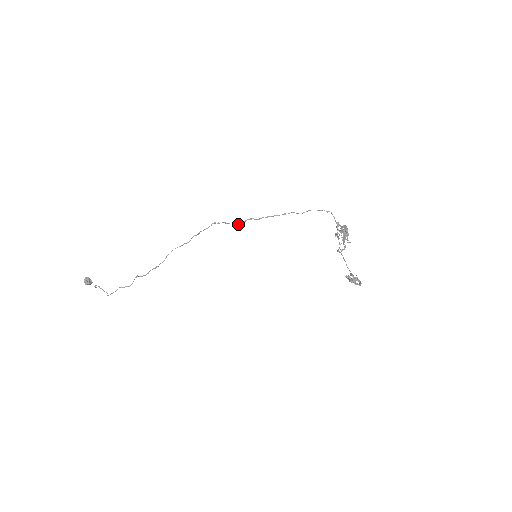
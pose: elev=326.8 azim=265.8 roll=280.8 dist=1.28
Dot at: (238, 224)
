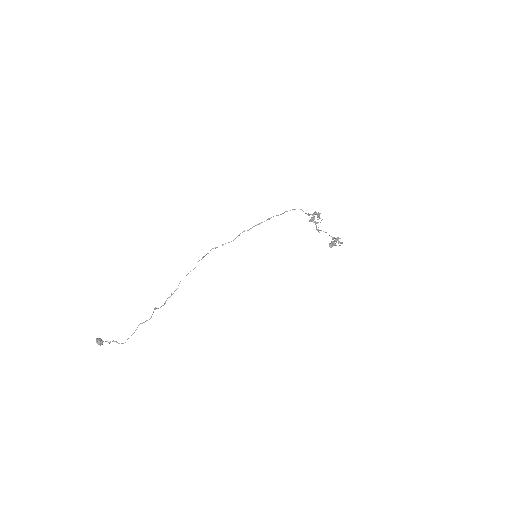
Dot at: occluded
